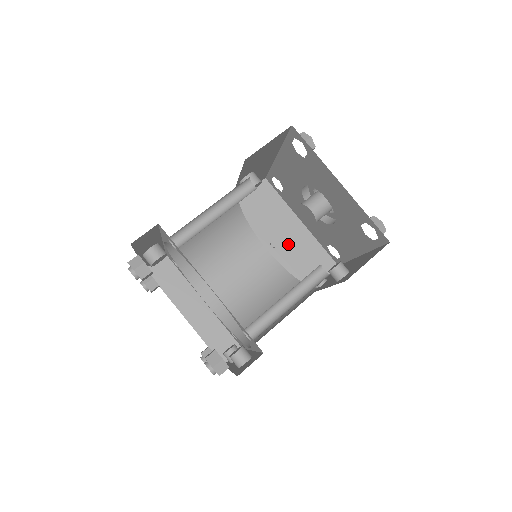
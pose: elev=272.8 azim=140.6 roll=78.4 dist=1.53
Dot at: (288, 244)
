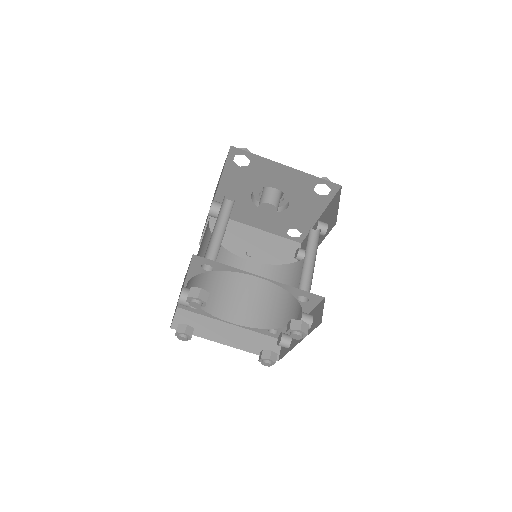
Dot at: (259, 248)
